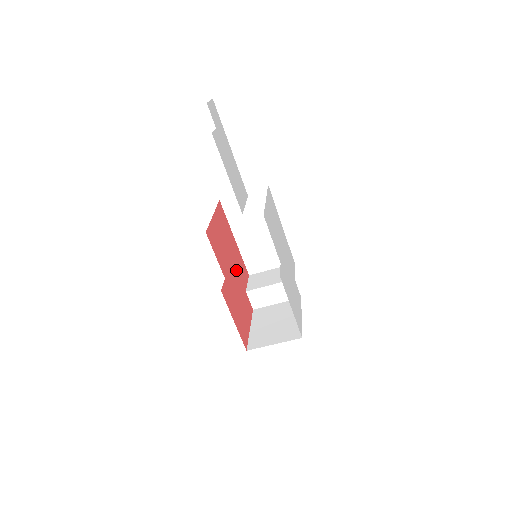
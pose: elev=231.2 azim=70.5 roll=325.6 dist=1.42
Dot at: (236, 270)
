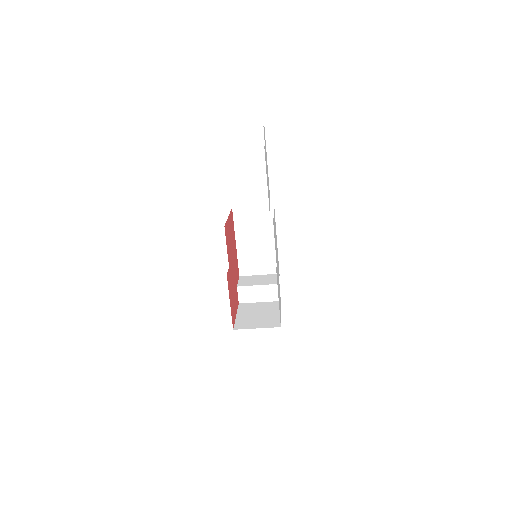
Dot at: (234, 266)
